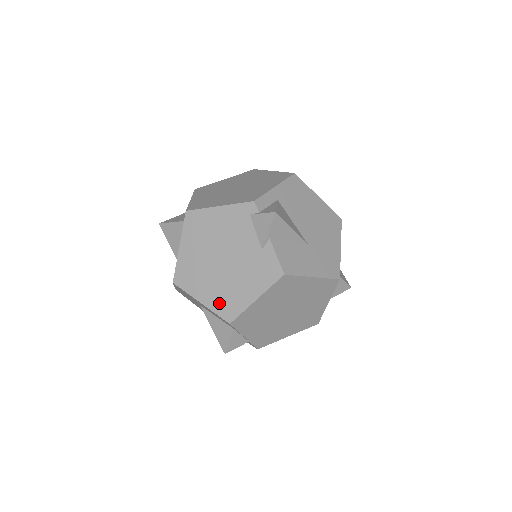
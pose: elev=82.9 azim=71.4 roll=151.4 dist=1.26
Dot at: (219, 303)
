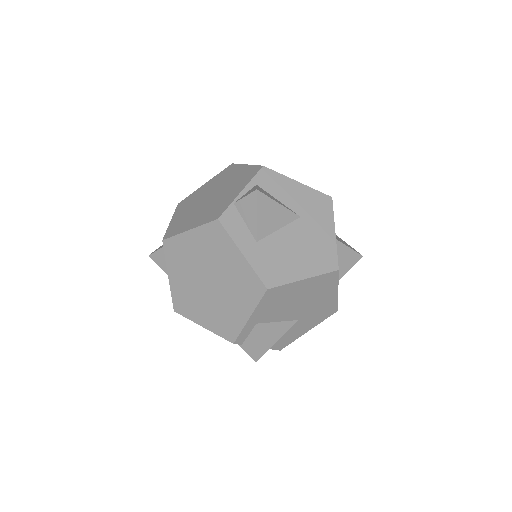
Dot at: occluded
